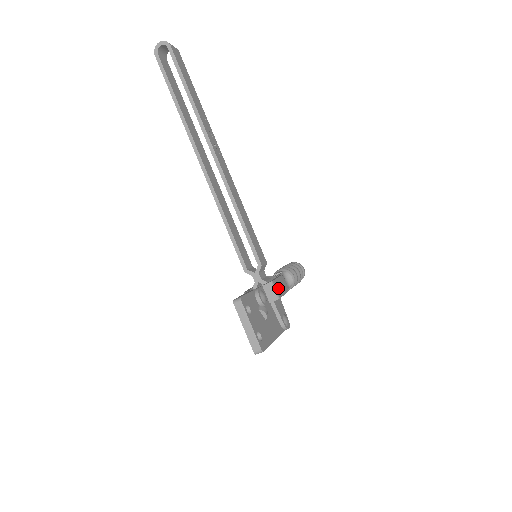
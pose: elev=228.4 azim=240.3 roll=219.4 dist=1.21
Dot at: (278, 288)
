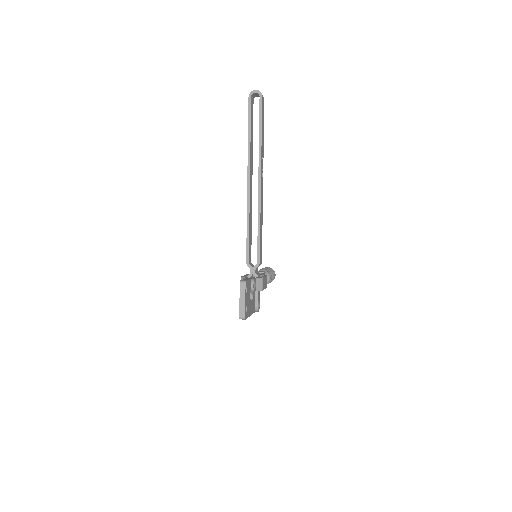
Dot at: (264, 283)
